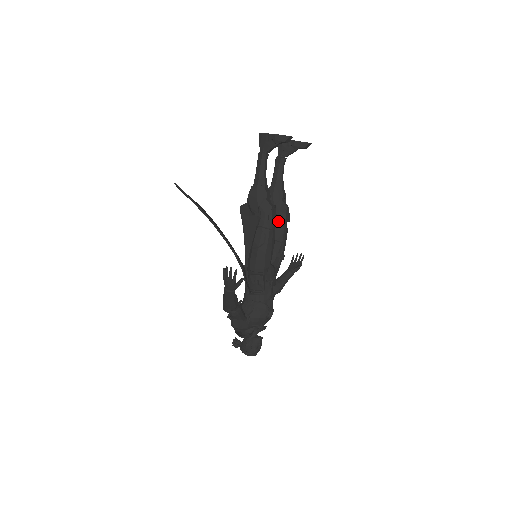
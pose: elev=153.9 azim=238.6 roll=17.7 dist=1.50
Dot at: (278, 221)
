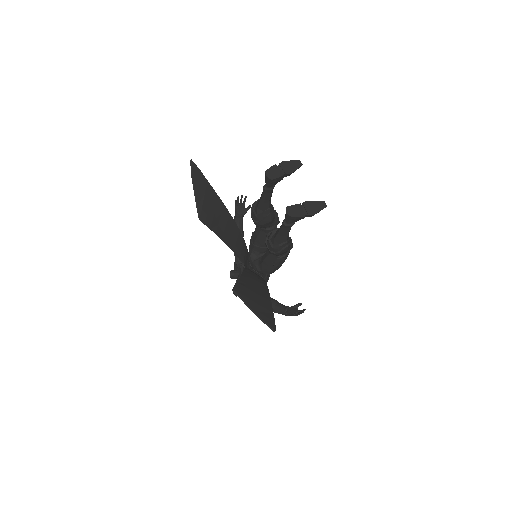
Dot at: (273, 228)
